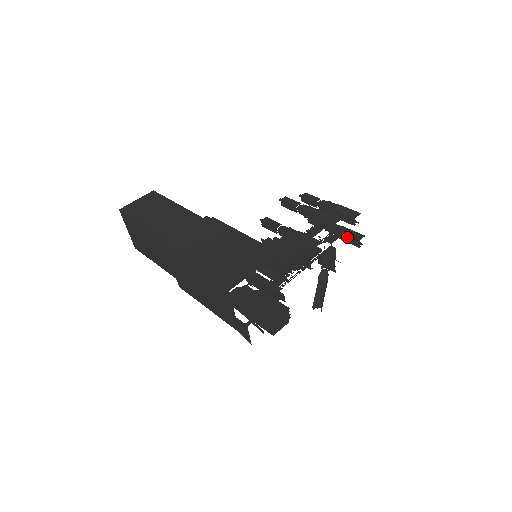
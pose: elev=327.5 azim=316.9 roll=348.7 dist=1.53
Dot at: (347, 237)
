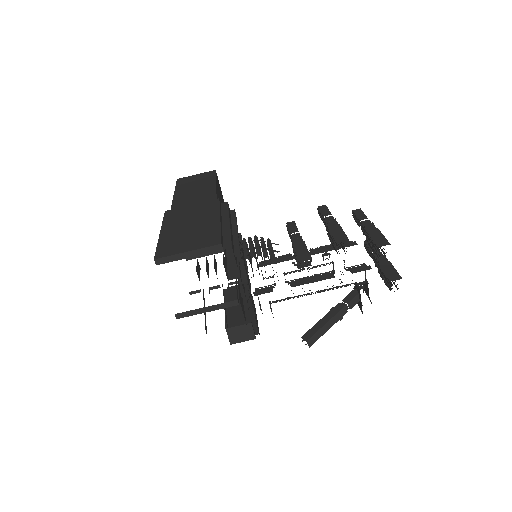
Dot at: (383, 274)
